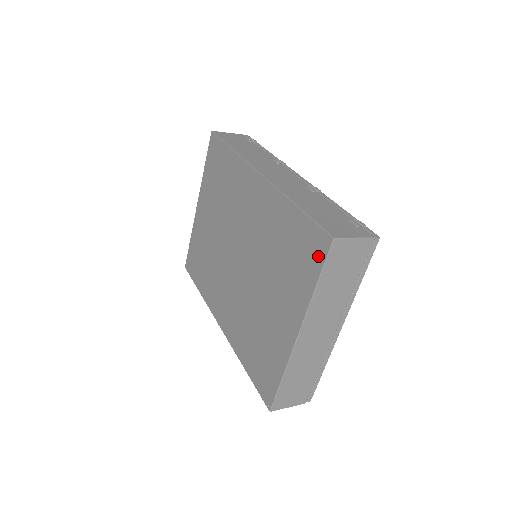
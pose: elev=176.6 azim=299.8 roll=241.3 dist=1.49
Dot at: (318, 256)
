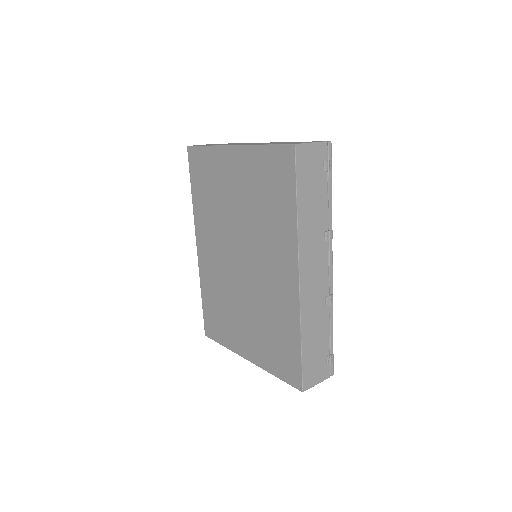
Dot at: (288, 377)
